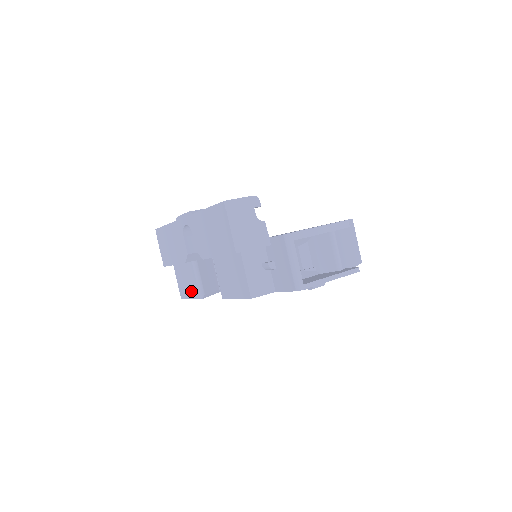
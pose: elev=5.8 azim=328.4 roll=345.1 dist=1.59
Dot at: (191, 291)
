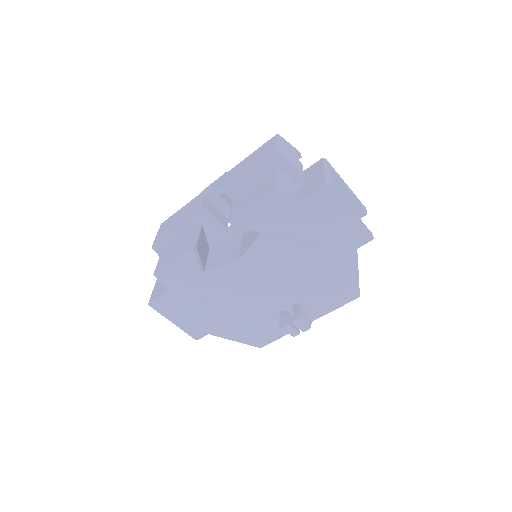
Dot at: (178, 252)
